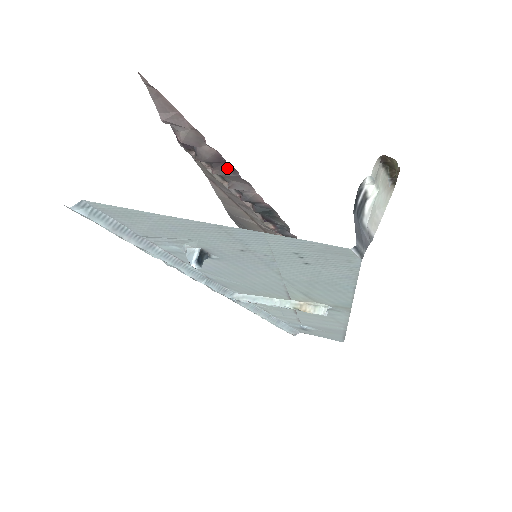
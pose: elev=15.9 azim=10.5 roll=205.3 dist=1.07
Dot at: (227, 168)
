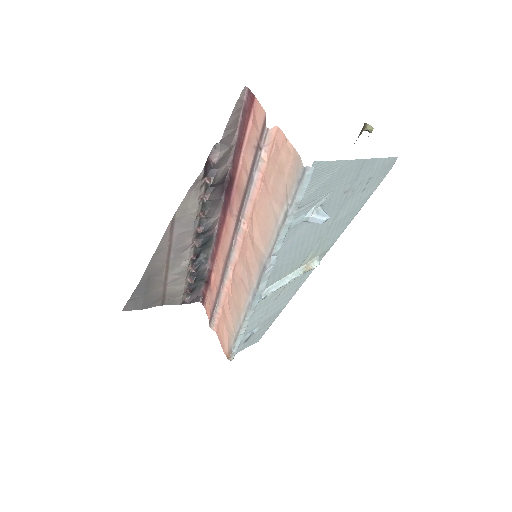
Dot at: (219, 190)
